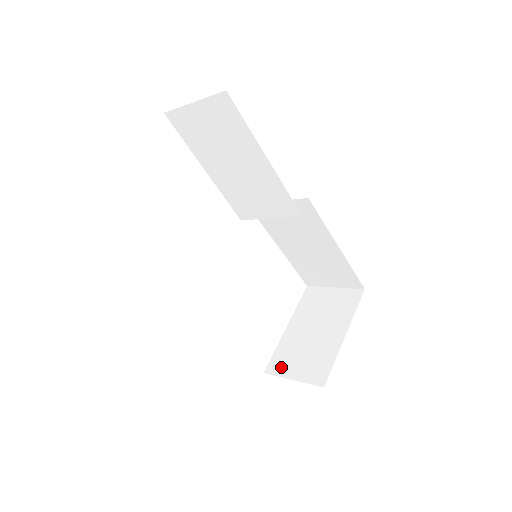
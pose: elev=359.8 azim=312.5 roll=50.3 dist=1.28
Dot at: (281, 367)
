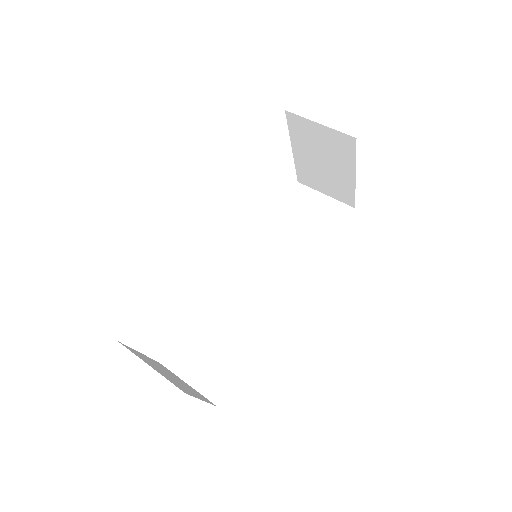
Dot at: (310, 183)
